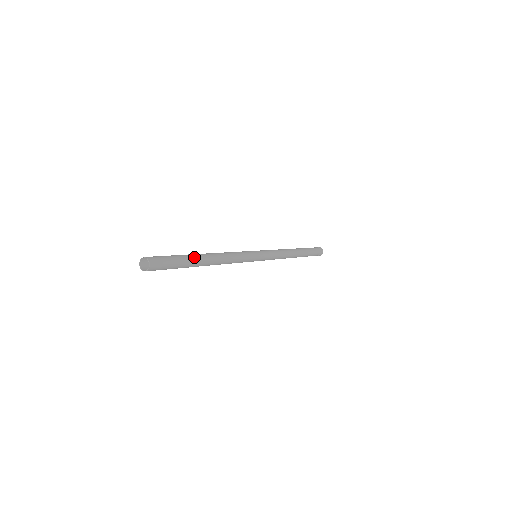
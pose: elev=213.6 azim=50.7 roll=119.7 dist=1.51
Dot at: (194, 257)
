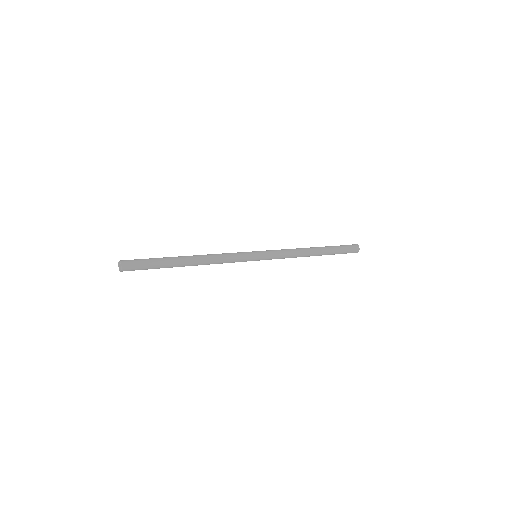
Dot at: (172, 259)
